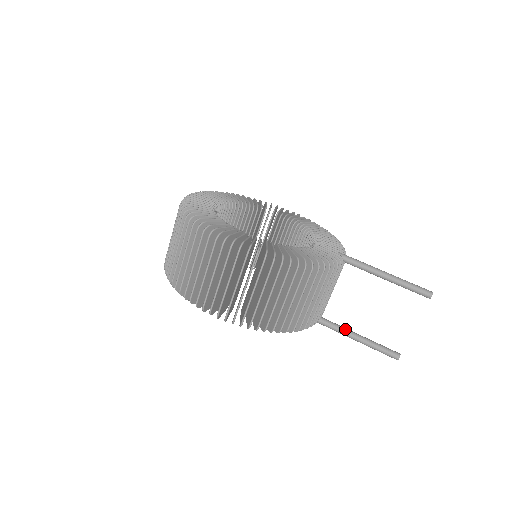
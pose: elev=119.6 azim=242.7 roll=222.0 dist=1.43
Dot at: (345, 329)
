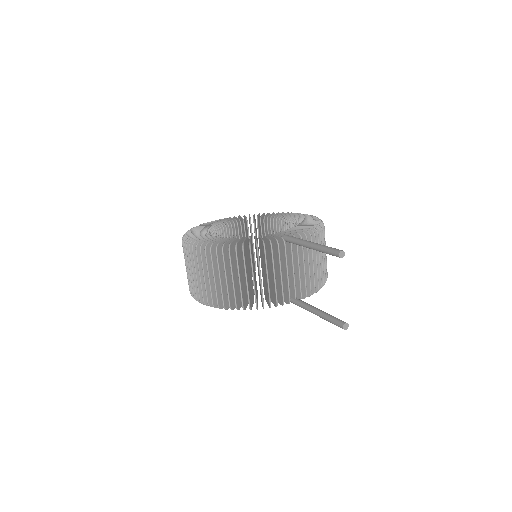
Dot at: (309, 306)
